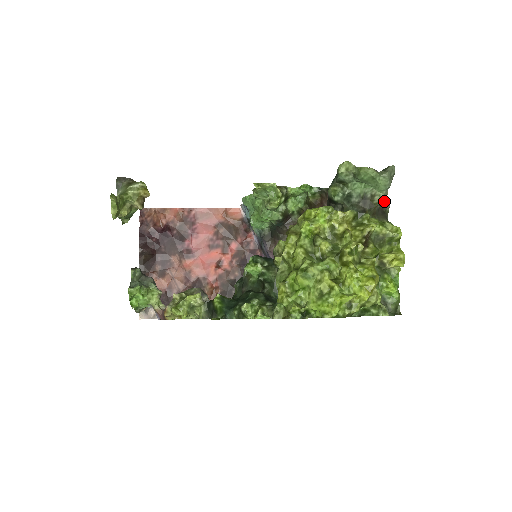
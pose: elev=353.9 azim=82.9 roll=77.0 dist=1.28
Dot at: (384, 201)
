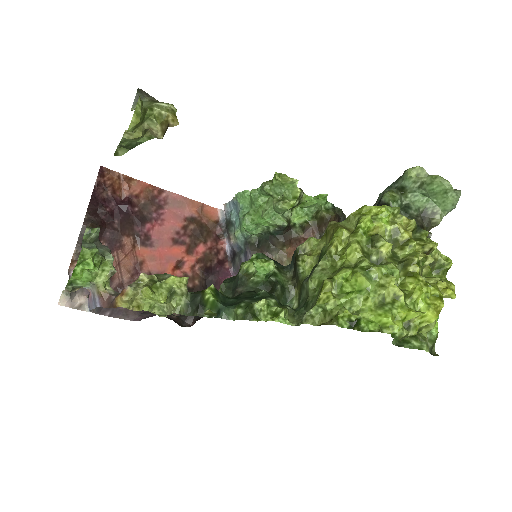
Dot at: occluded
